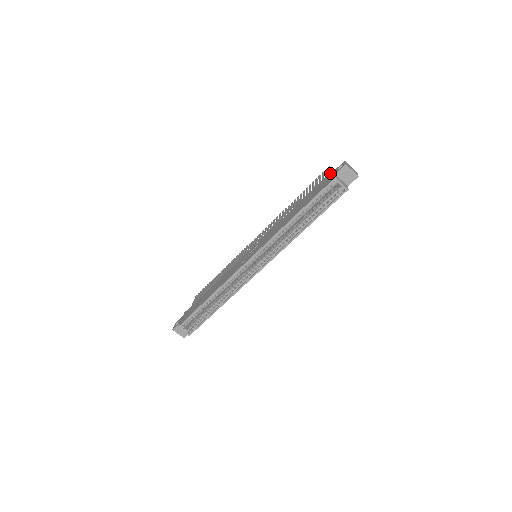
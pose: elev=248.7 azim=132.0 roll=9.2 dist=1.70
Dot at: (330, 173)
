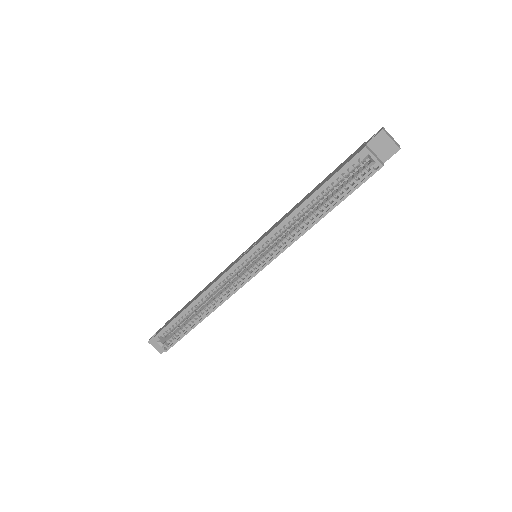
Dot at: (361, 145)
